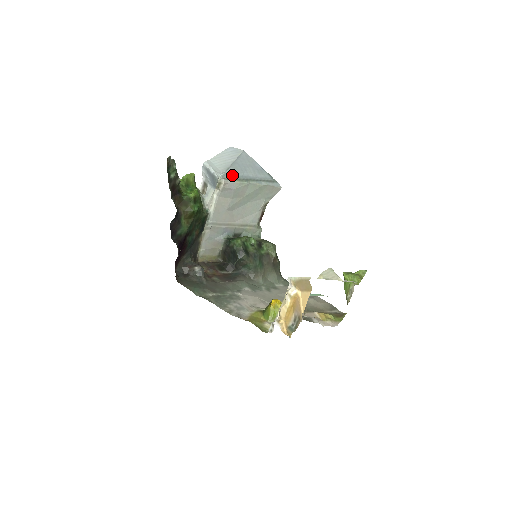
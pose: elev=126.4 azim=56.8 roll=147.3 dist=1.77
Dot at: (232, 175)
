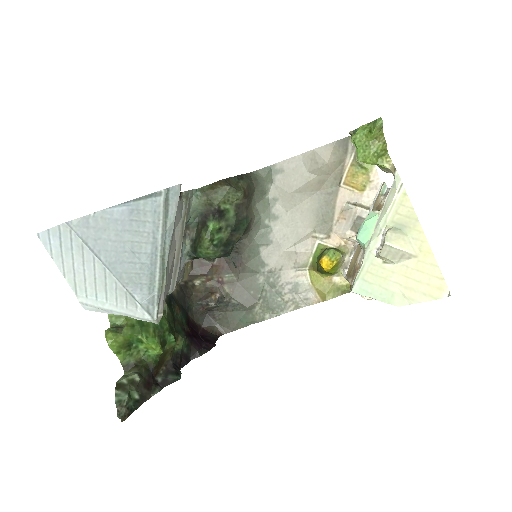
Dot at: (147, 292)
